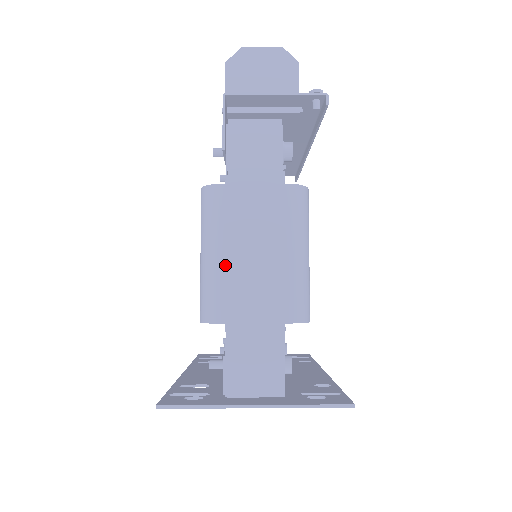
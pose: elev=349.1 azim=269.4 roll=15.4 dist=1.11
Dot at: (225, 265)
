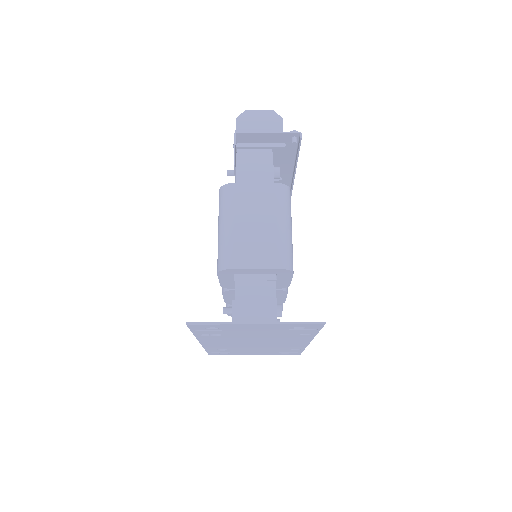
Dot at: (235, 232)
